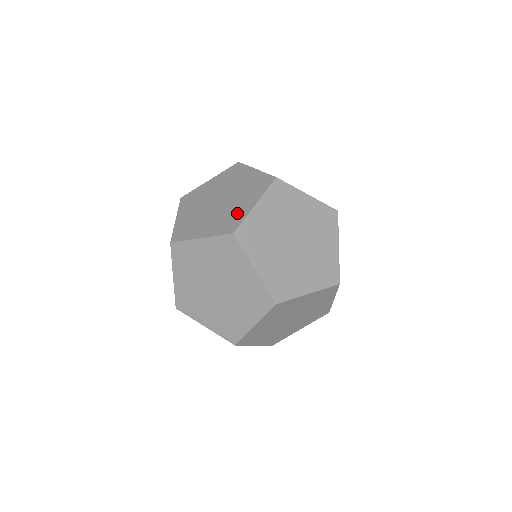
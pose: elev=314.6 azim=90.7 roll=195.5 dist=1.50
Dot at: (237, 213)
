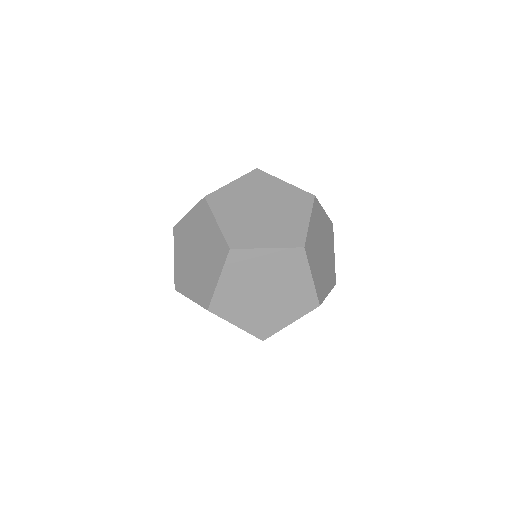
Dot at: occluded
